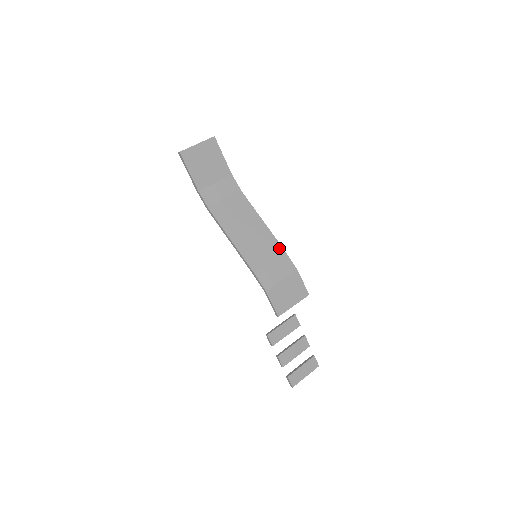
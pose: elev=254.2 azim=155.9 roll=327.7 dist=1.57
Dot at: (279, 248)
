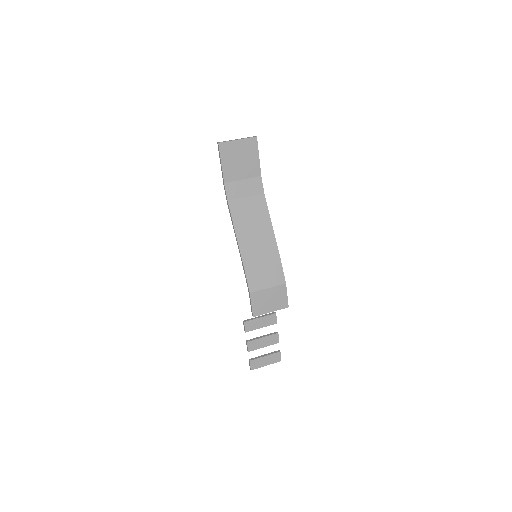
Dot at: (277, 258)
